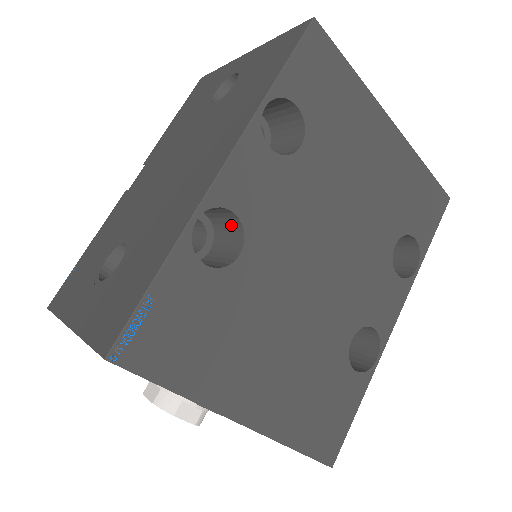
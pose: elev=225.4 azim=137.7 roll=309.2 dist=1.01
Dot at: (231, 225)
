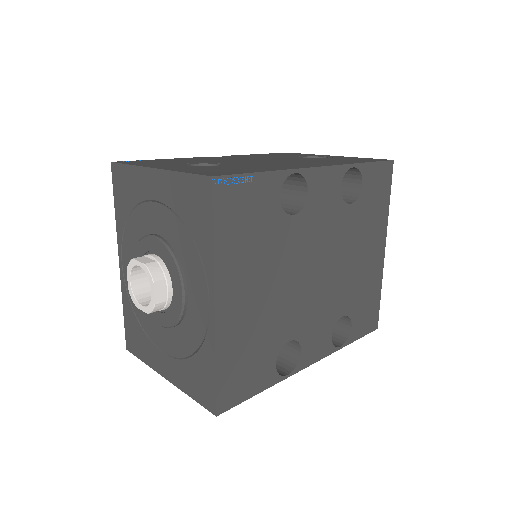
Dot at: (295, 201)
